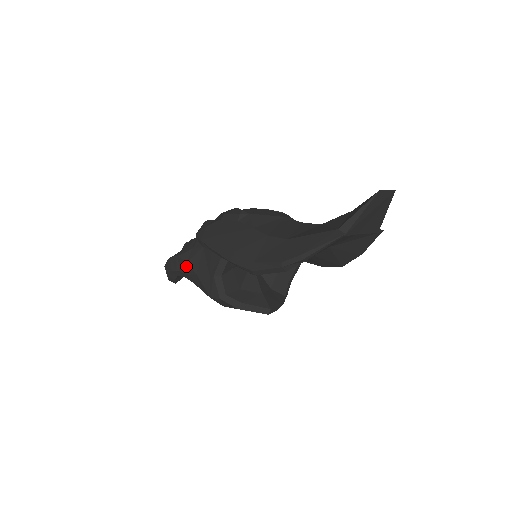
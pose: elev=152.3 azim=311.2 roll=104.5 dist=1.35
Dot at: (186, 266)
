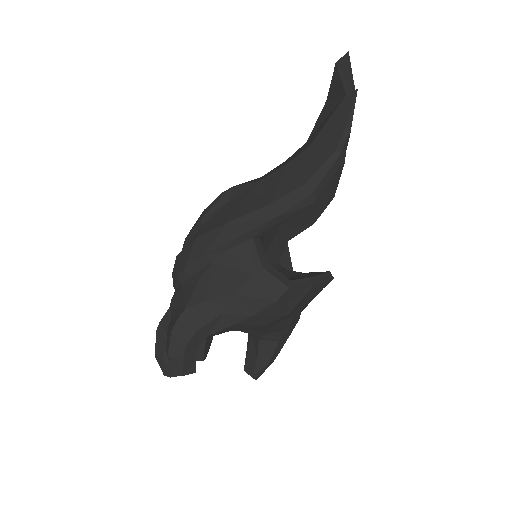
Dot at: (209, 306)
